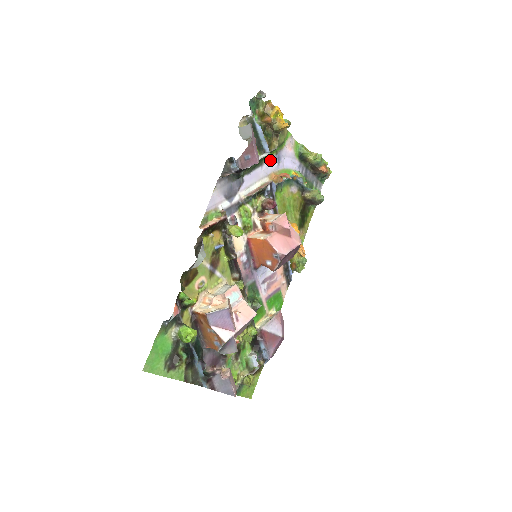
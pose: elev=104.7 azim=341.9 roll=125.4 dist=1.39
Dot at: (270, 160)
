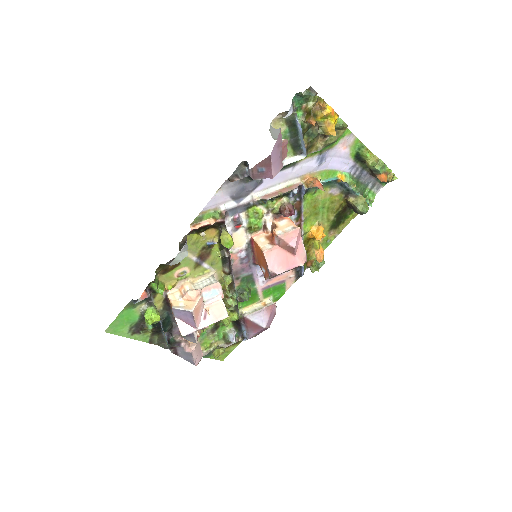
Dot at: (309, 160)
